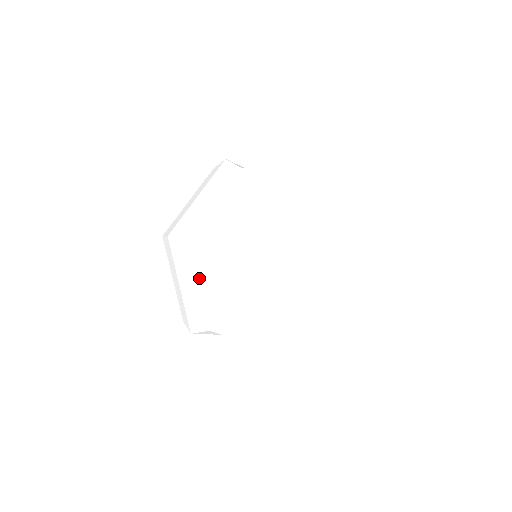
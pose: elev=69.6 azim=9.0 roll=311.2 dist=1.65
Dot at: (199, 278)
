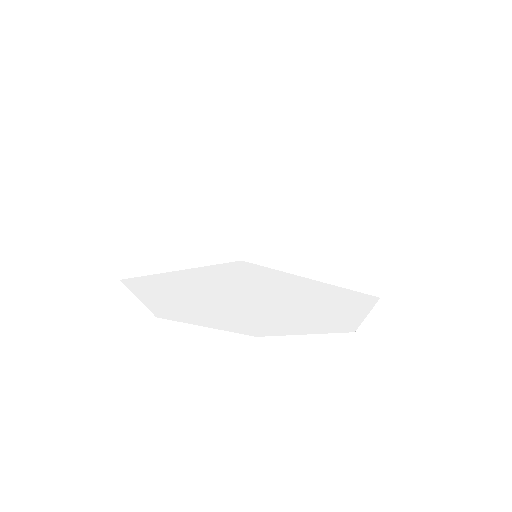
Dot at: occluded
